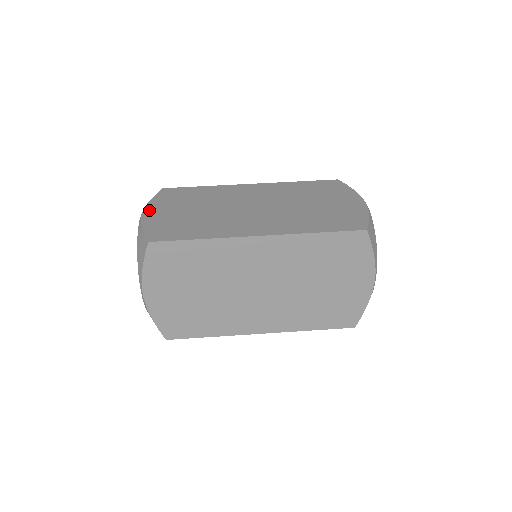
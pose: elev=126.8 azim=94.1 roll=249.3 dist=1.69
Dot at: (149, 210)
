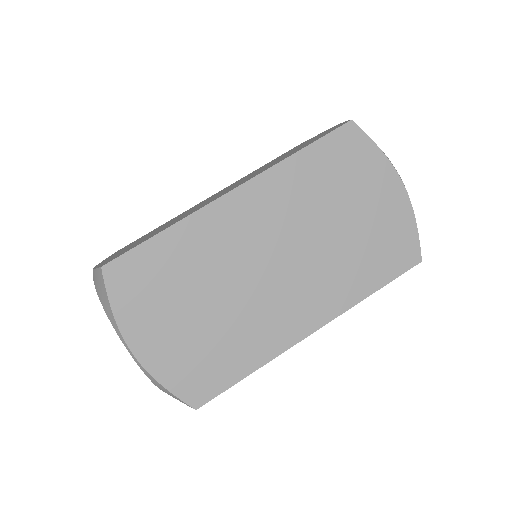
Dot at: (136, 342)
